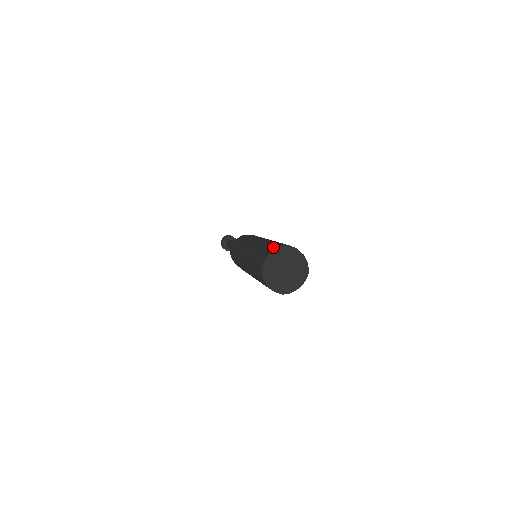
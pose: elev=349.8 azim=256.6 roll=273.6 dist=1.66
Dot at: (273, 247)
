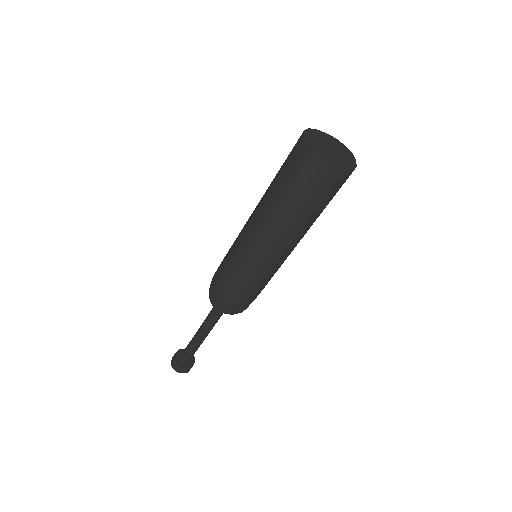
Dot at: (296, 144)
